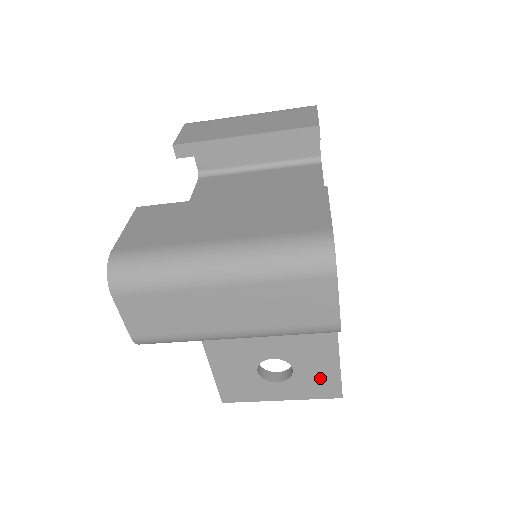
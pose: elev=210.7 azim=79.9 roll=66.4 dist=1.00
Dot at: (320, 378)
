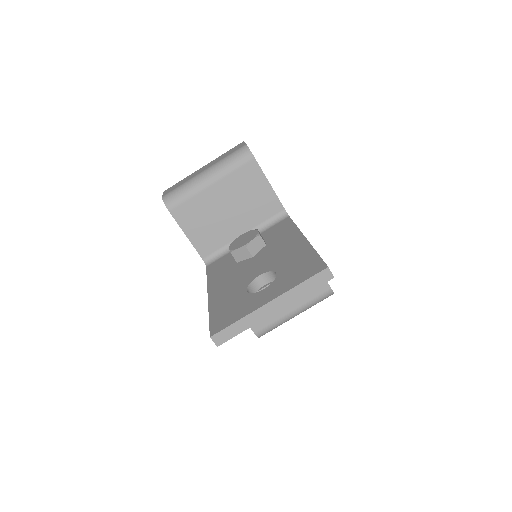
Dot at: (301, 266)
